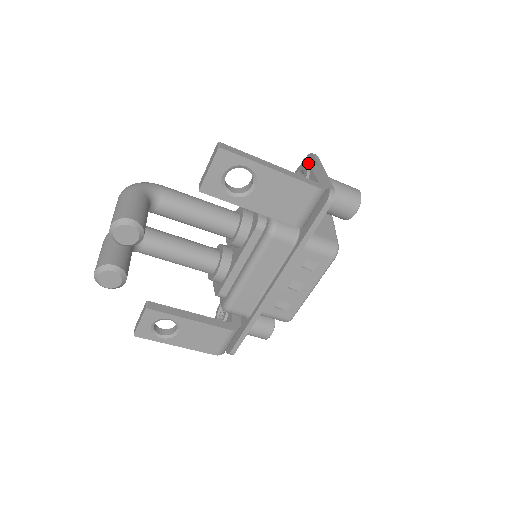
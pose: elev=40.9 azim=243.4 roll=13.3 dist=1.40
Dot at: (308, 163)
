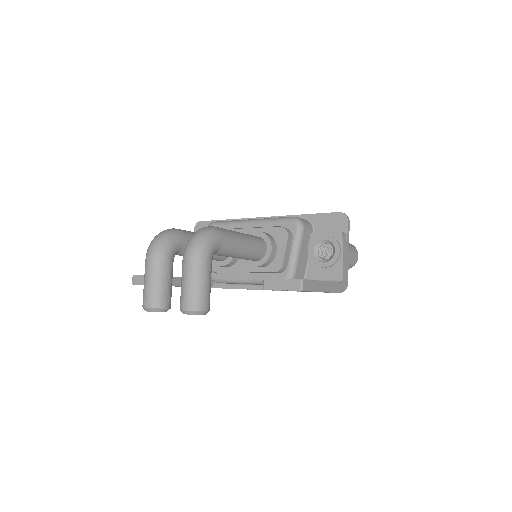
Dot at: (342, 245)
